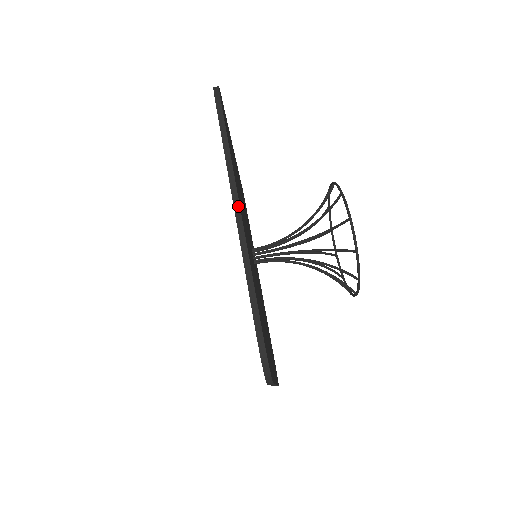
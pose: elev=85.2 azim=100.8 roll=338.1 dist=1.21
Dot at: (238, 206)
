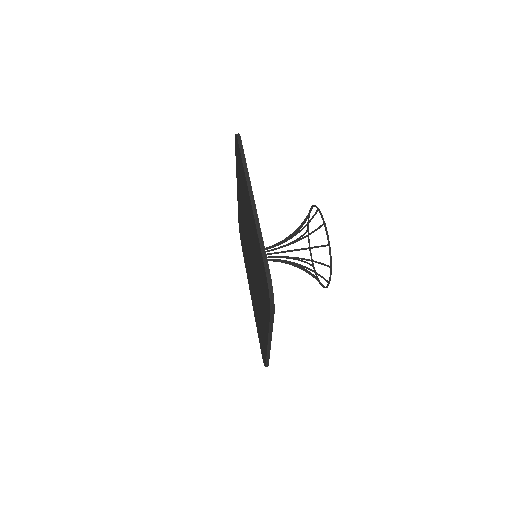
Dot at: (253, 198)
